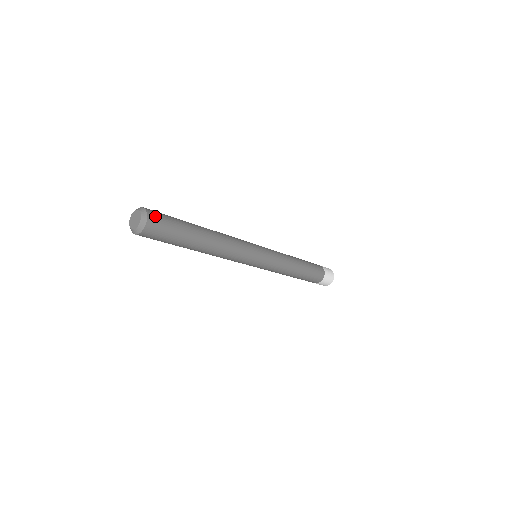
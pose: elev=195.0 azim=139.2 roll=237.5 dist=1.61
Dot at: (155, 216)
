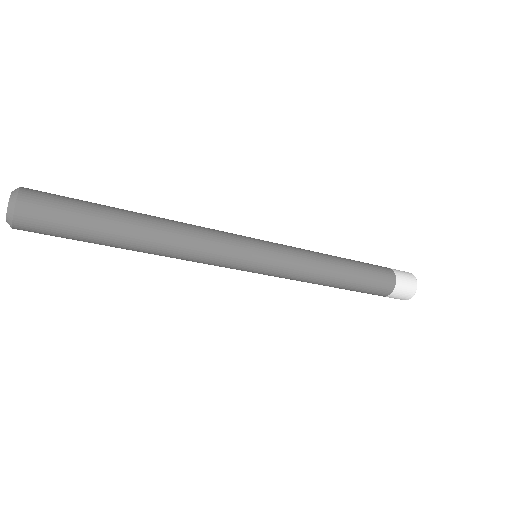
Dot at: (31, 214)
